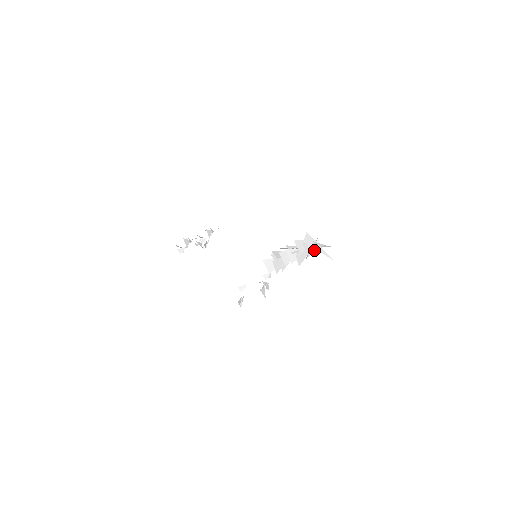
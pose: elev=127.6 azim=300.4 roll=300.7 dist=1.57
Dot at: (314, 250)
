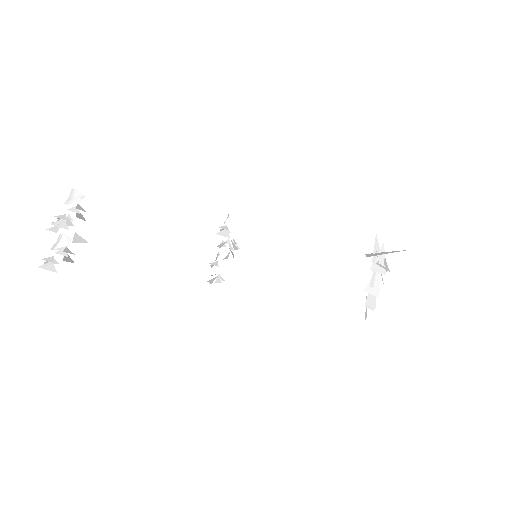
Dot at: occluded
